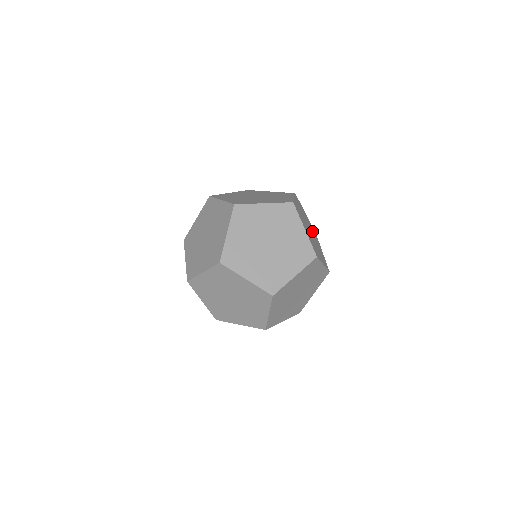
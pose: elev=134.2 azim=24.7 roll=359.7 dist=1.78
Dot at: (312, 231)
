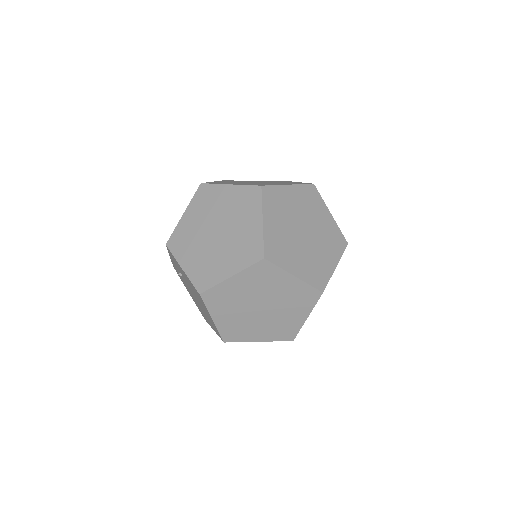
Dot at: occluded
